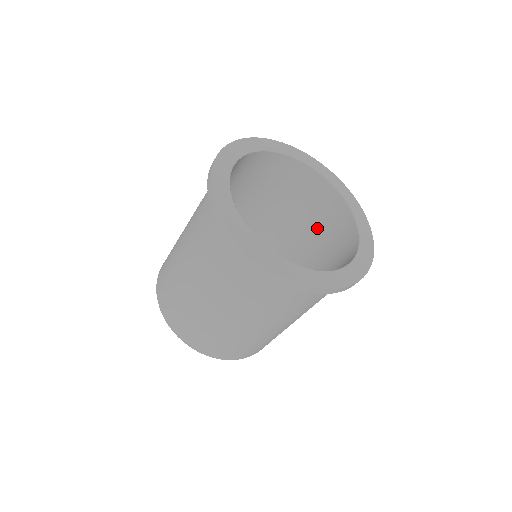
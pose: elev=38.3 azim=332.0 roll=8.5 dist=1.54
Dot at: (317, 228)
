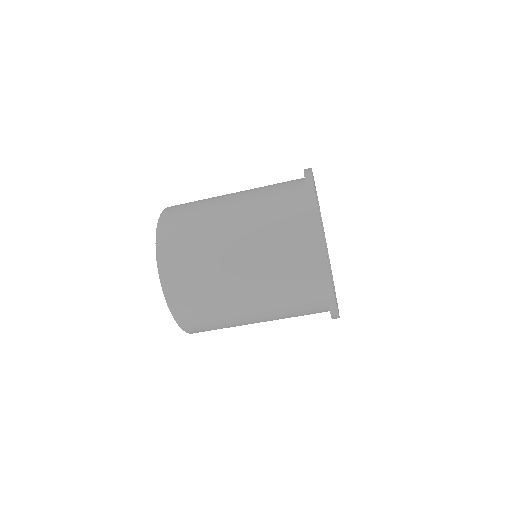
Dot at: occluded
